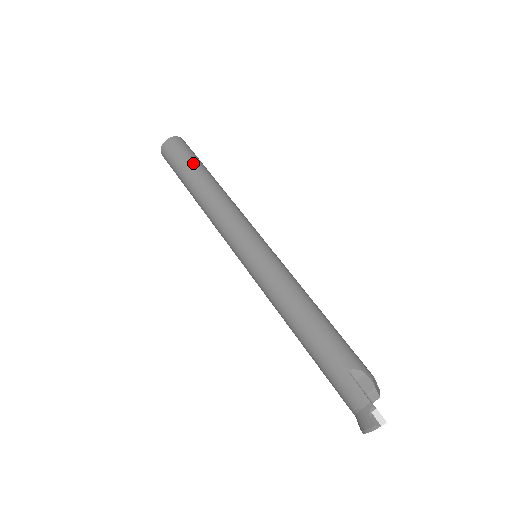
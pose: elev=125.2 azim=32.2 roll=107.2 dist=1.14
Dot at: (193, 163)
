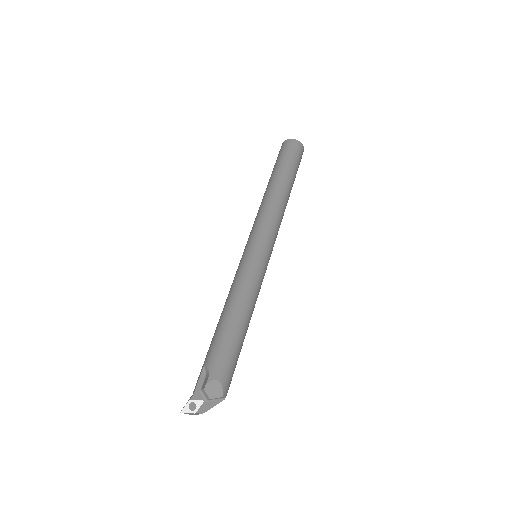
Dot at: (277, 166)
